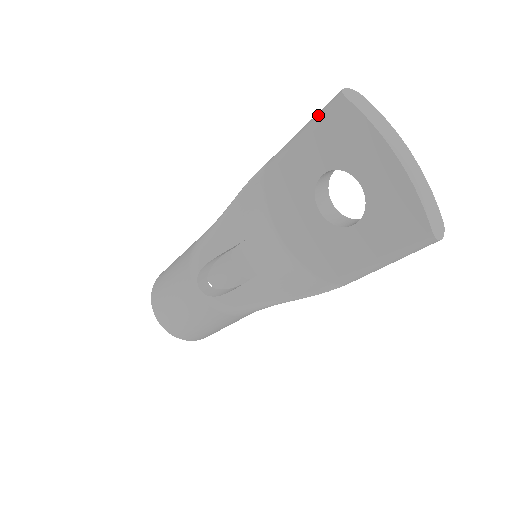
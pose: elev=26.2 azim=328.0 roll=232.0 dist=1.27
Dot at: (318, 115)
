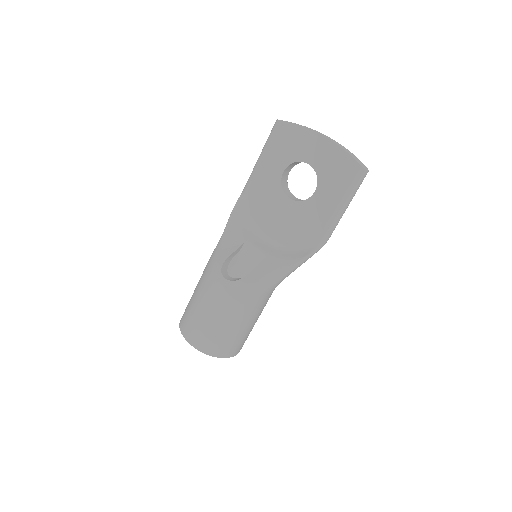
Dot at: (267, 140)
